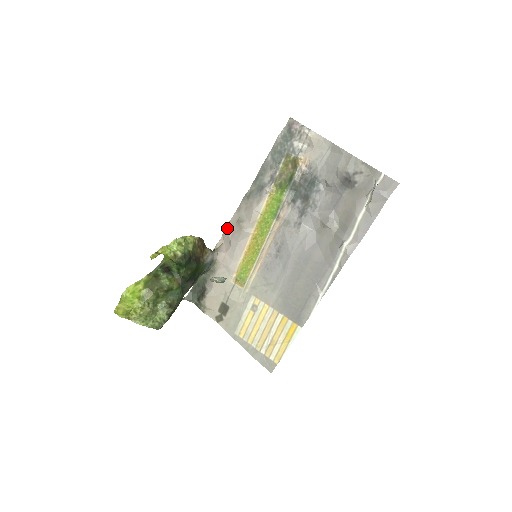
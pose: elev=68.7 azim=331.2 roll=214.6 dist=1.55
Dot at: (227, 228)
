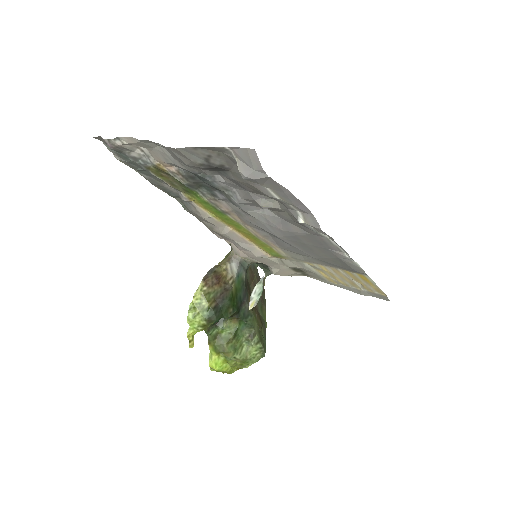
Dot at: occluded
